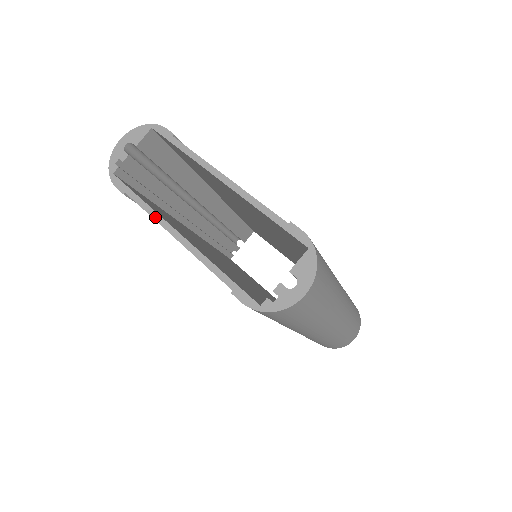
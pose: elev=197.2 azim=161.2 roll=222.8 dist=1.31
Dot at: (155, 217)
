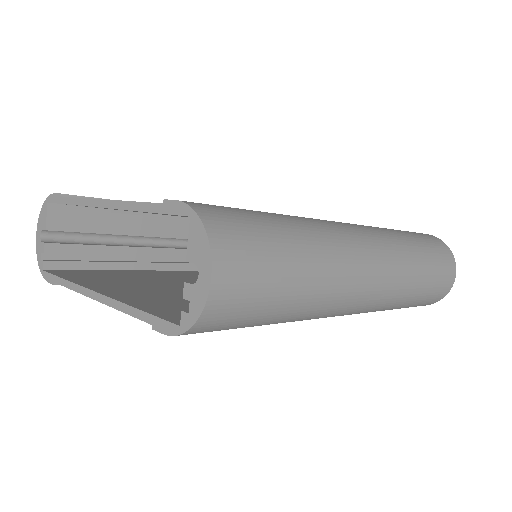
Dot at: (77, 290)
